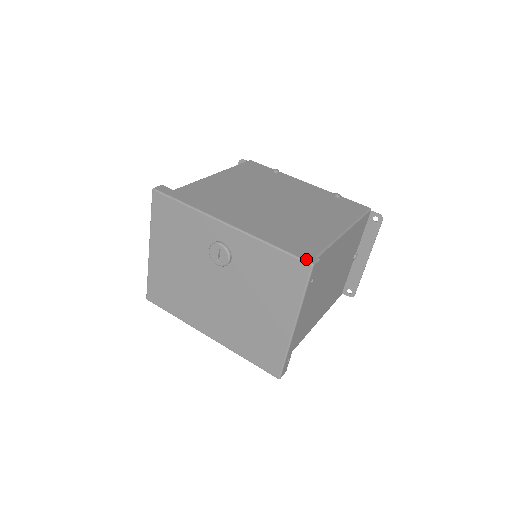
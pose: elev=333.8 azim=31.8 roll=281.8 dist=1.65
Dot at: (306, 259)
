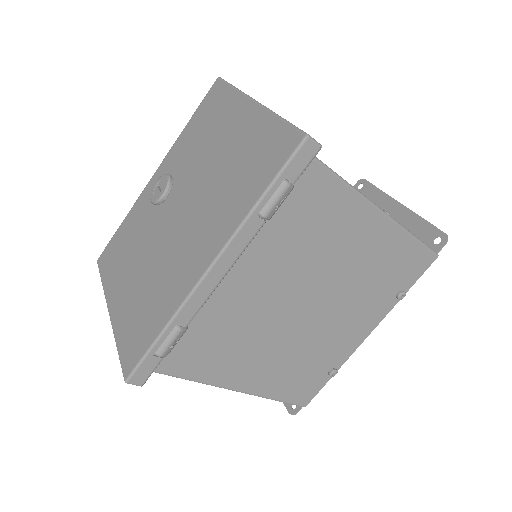
Dot at: occluded
